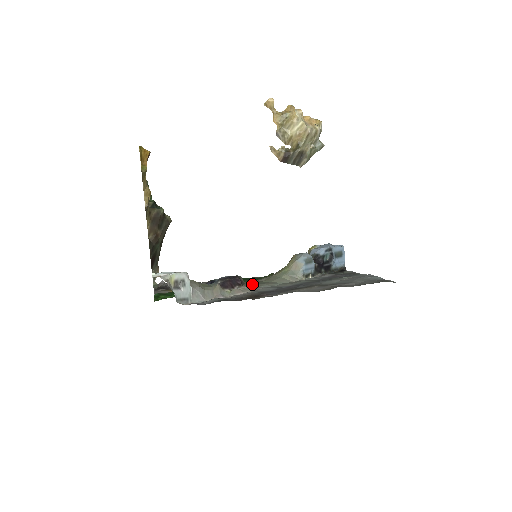
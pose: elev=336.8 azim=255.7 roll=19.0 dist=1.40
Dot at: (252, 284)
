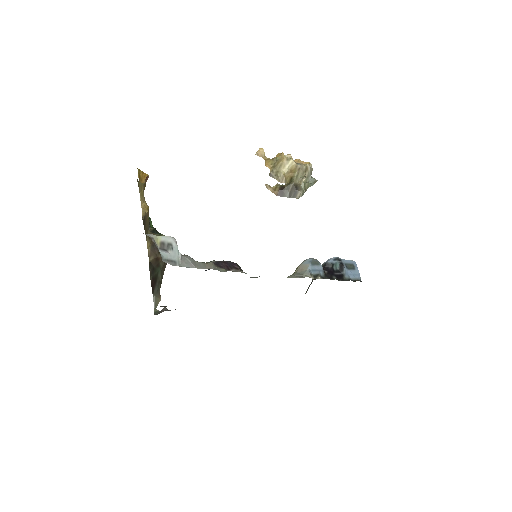
Dot at: (253, 277)
